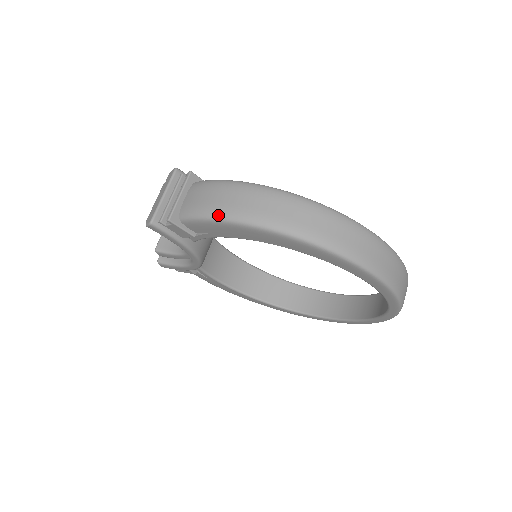
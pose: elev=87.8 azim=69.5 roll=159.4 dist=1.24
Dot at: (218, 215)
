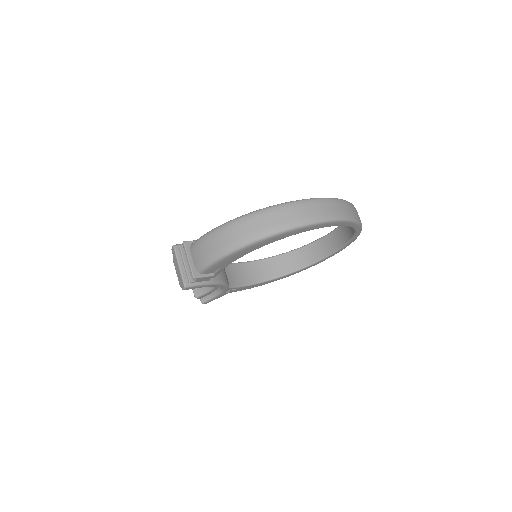
Dot at: (218, 256)
